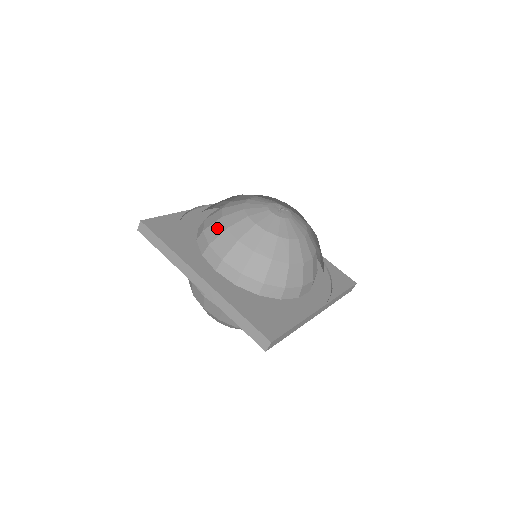
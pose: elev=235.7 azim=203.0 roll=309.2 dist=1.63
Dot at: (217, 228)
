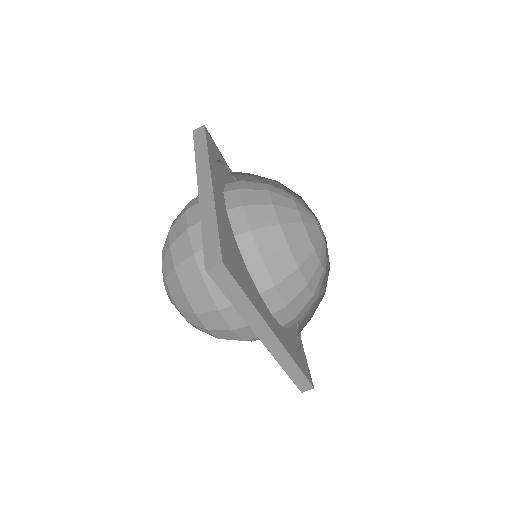
Dot at: (285, 263)
